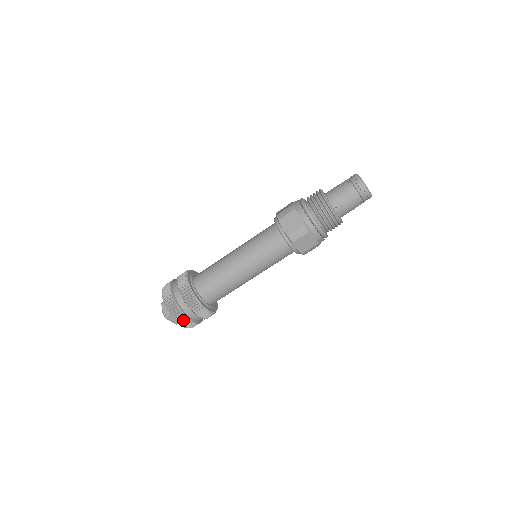
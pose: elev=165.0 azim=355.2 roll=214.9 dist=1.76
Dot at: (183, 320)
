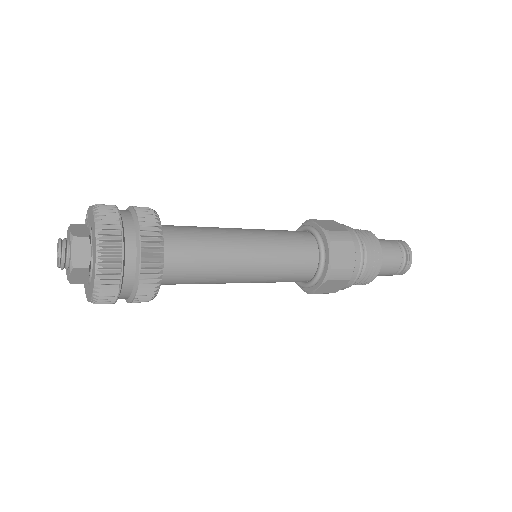
Dot at: (107, 292)
